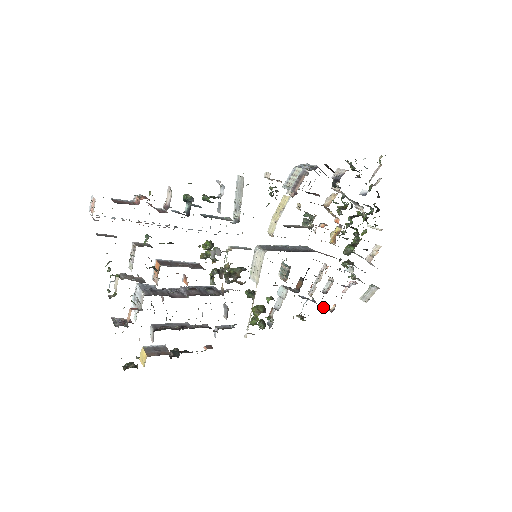
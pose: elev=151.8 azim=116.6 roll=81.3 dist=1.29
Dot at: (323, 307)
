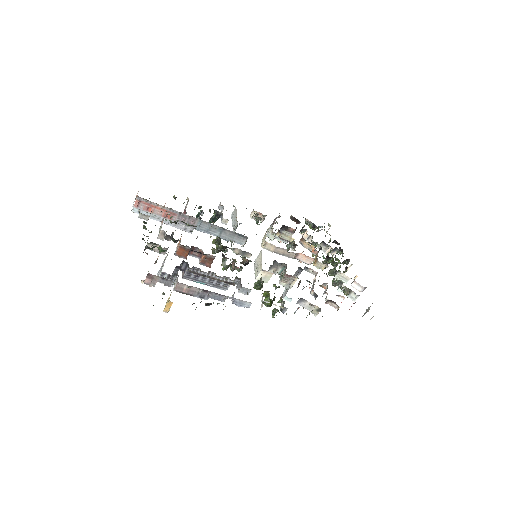
Dot at: occluded
